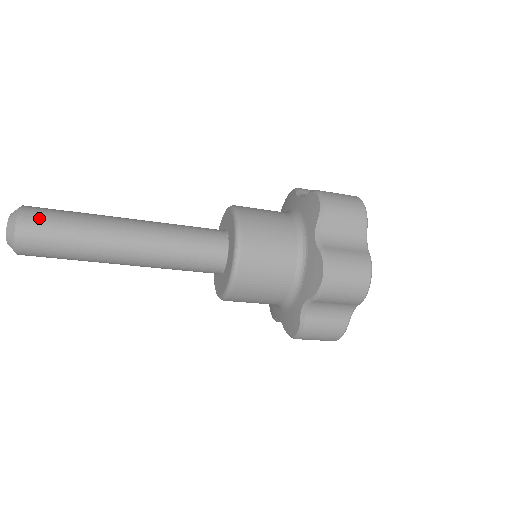
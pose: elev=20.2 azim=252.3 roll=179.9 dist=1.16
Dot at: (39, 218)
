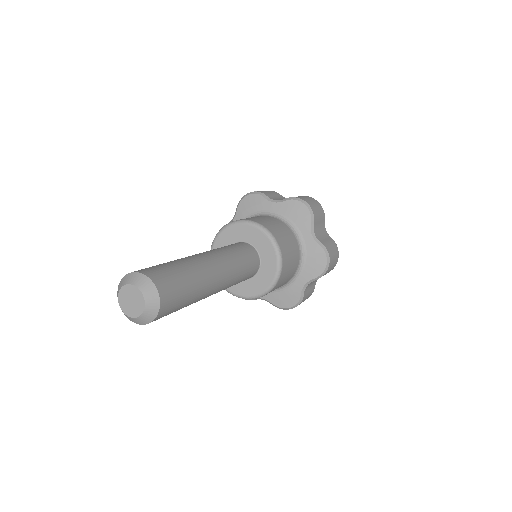
Dot at: (168, 281)
